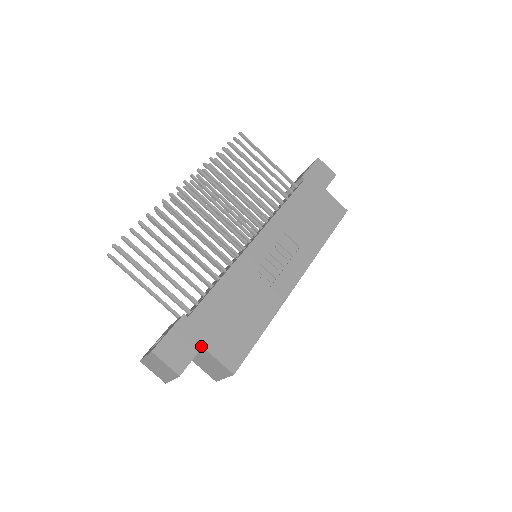
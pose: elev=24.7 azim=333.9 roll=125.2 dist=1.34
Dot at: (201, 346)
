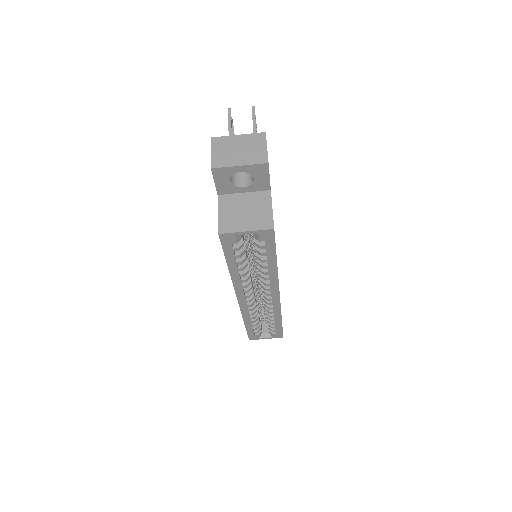
Dot at: occluded
